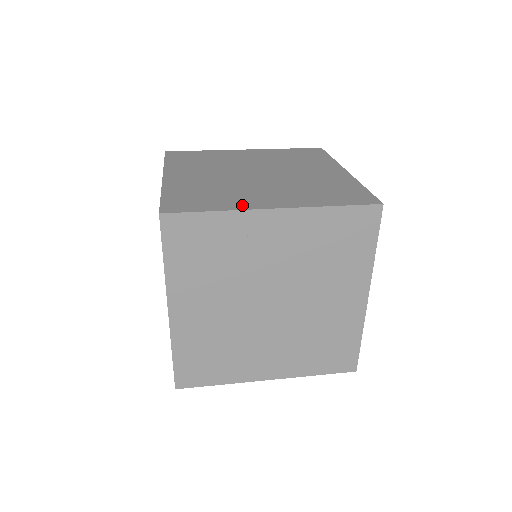
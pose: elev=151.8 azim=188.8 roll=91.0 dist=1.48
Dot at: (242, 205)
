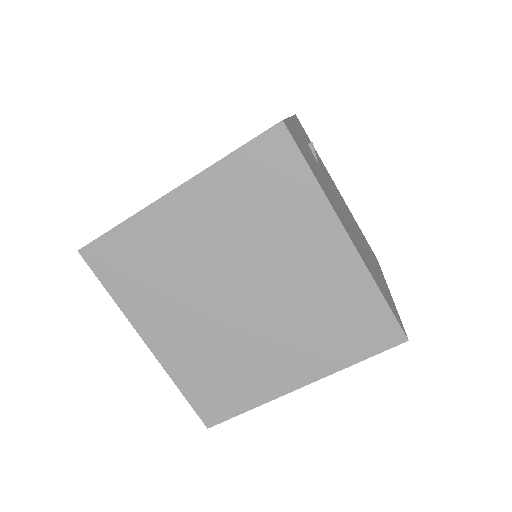
Dot at: occluded
